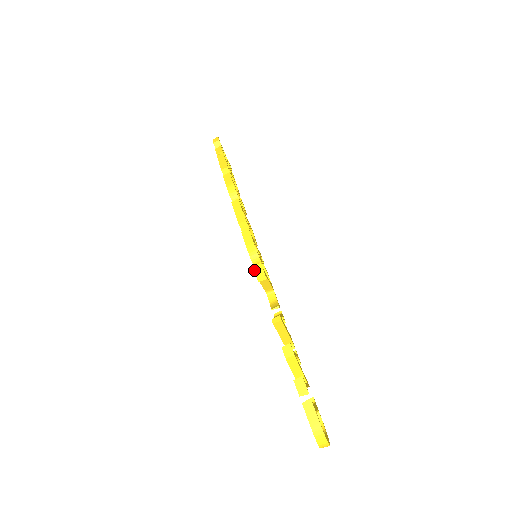
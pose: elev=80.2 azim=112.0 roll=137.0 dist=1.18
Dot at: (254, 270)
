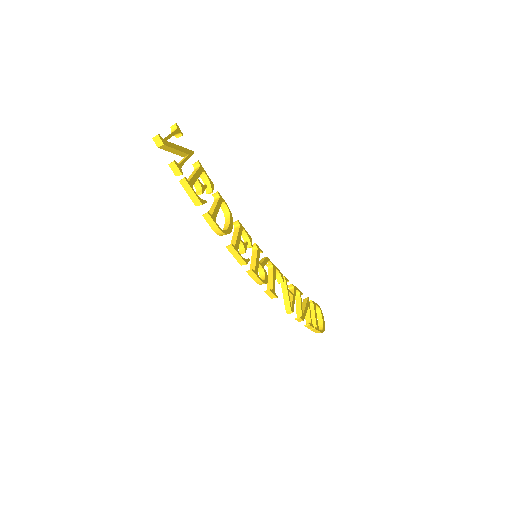
Dot at: occluded
